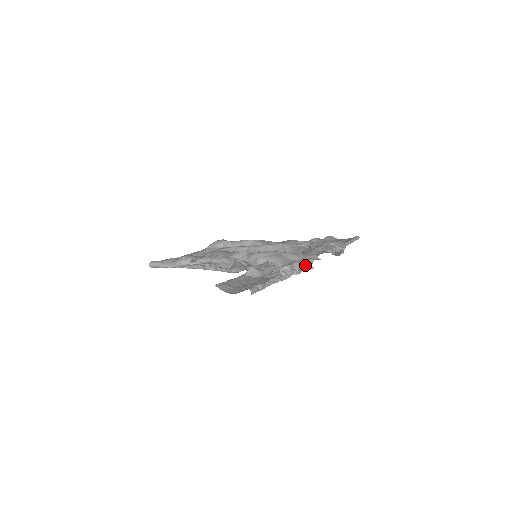
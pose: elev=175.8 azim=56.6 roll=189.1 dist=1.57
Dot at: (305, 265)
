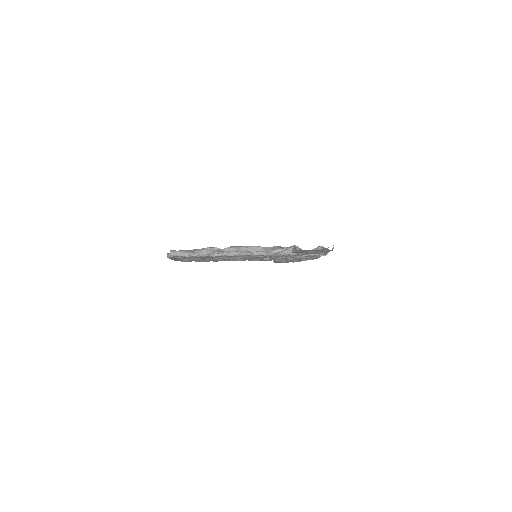
Dot at: occluded
